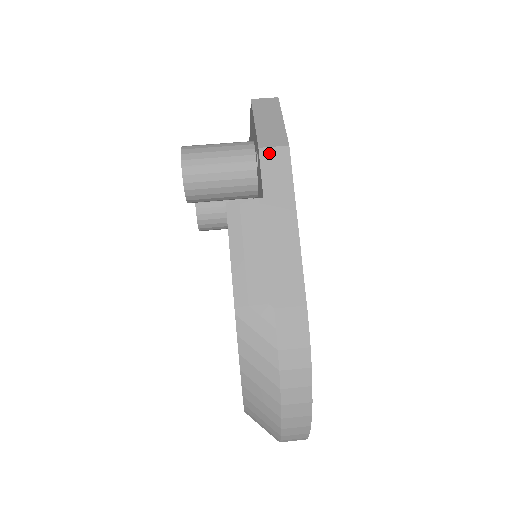
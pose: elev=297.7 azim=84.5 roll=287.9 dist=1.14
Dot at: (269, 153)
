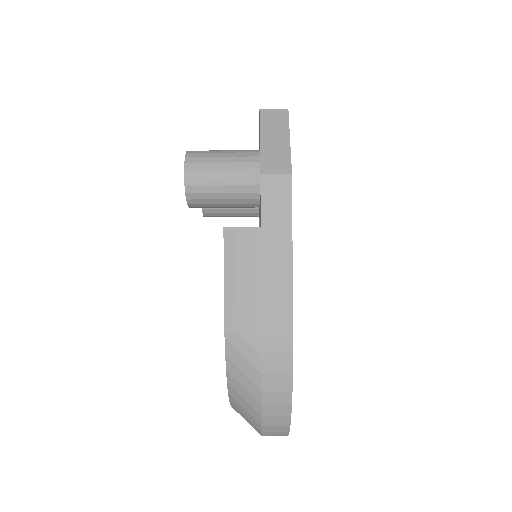
Dot at: (271, 180)
